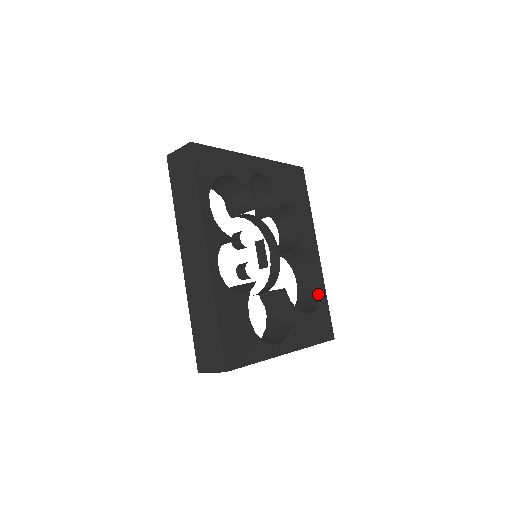
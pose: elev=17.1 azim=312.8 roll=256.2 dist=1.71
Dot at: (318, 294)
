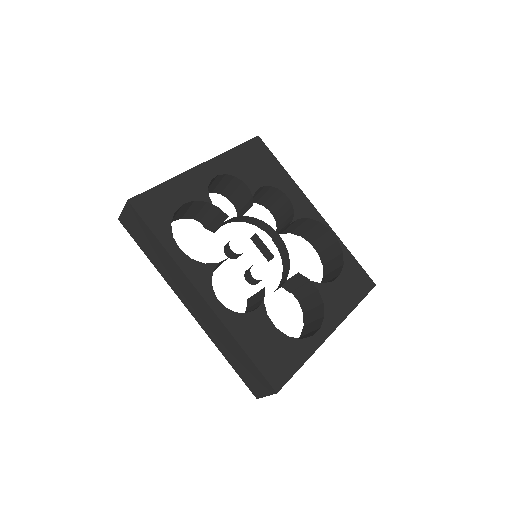
Dot at: (338, 251)
